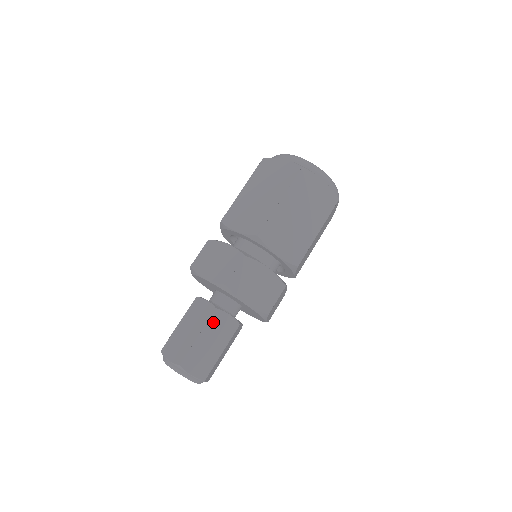
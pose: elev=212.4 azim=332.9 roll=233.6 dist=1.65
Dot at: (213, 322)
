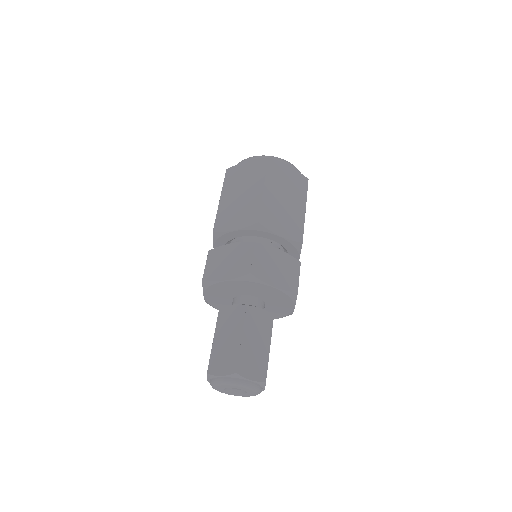
Dot at: (249, 320)
